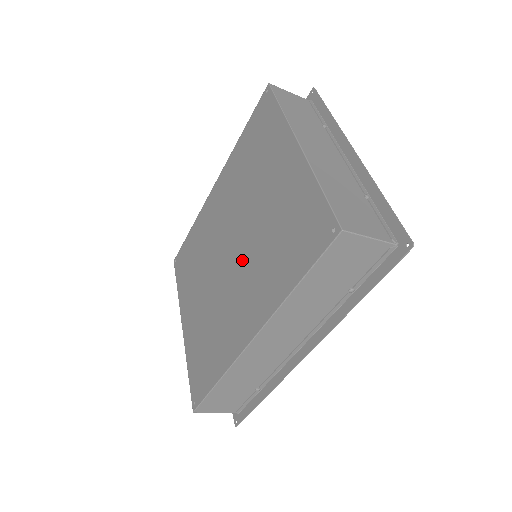
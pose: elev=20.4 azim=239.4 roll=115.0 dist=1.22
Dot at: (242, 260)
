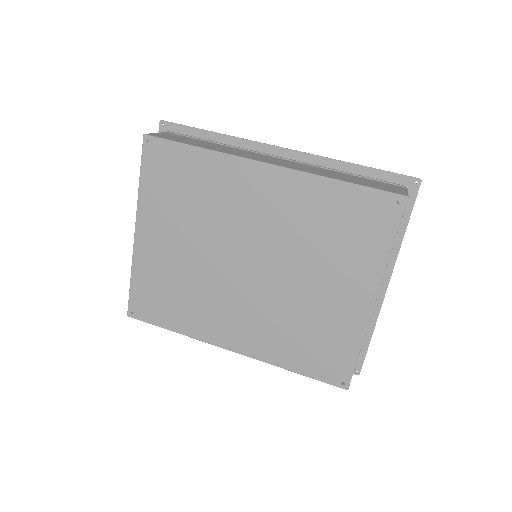
Dot at: (257, 293)
